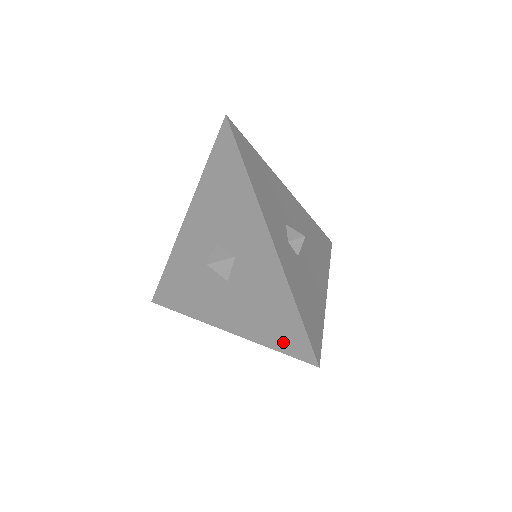
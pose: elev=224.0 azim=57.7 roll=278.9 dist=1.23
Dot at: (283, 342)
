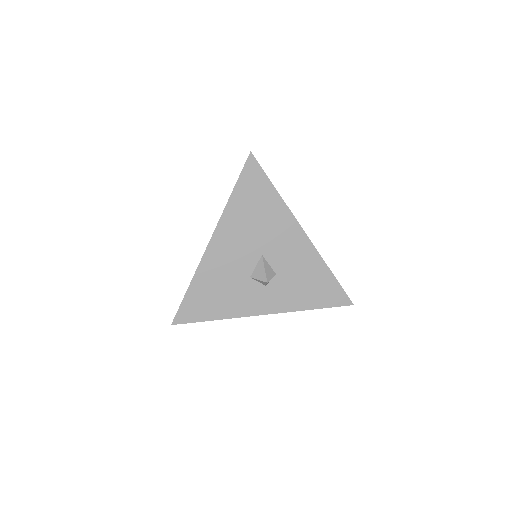
Dot at: occluded
